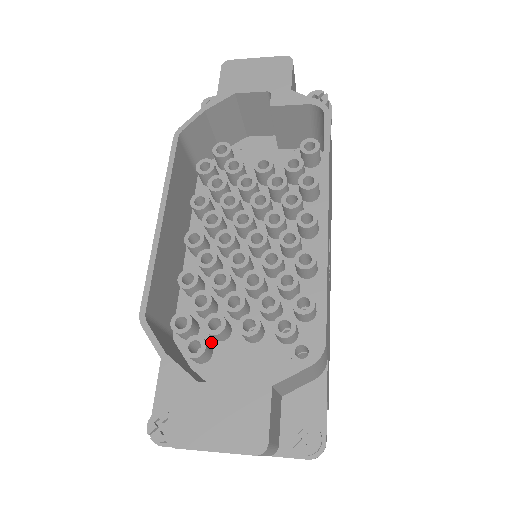
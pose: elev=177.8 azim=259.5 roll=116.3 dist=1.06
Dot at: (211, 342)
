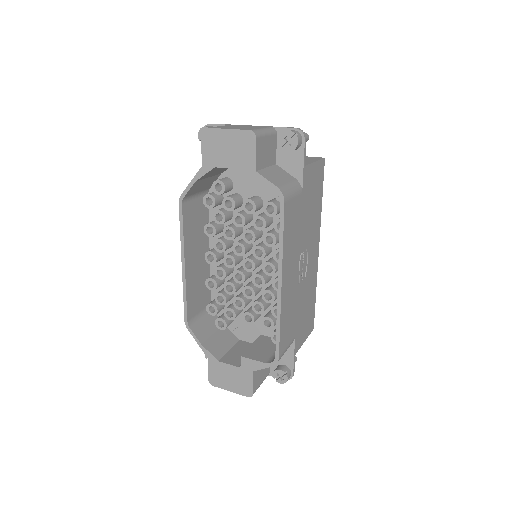
Dot at: occluded
